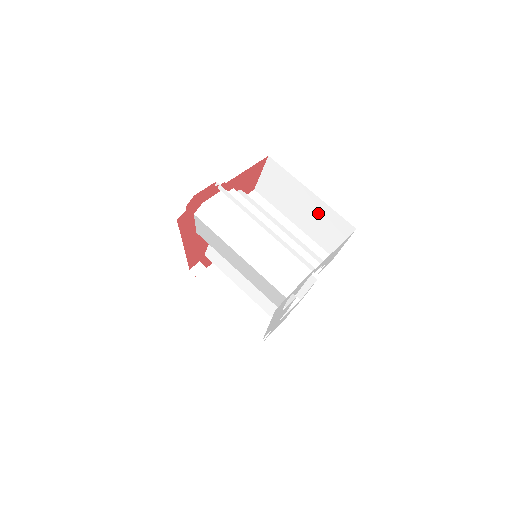
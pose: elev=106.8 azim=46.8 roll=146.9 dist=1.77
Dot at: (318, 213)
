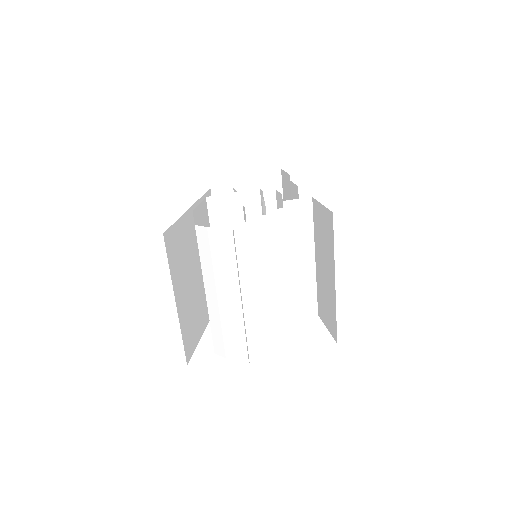
Dot at: (329, 293)
